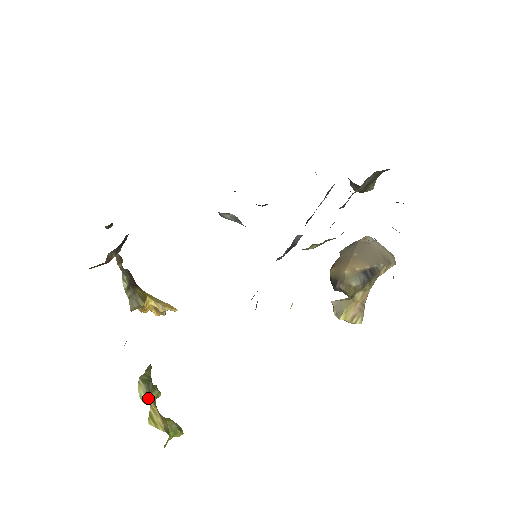
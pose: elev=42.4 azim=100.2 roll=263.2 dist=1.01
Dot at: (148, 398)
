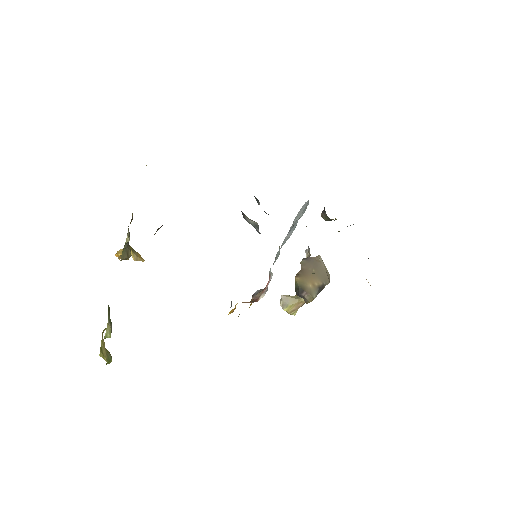
Dot at: (110, 336)
